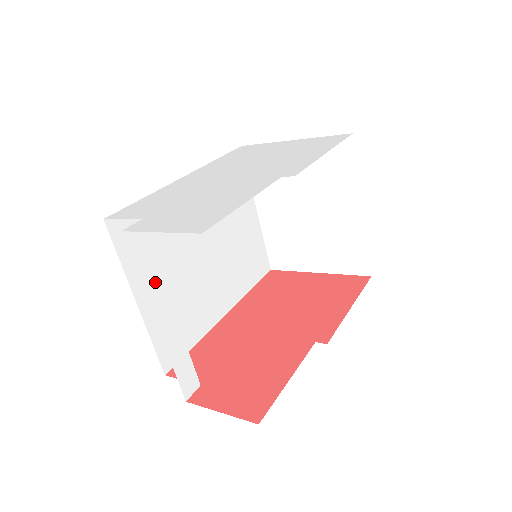
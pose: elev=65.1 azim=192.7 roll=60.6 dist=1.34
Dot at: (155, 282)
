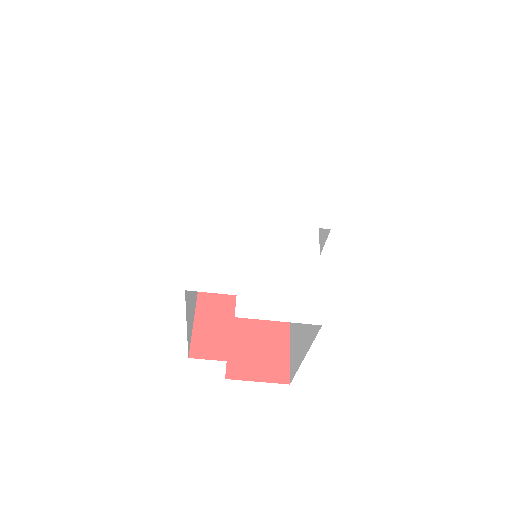
Dot at: occluded
